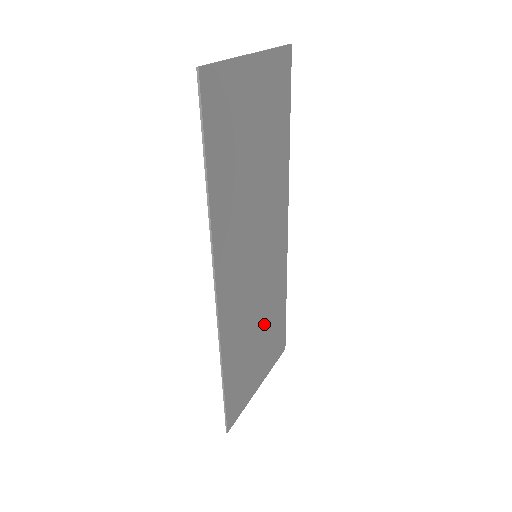
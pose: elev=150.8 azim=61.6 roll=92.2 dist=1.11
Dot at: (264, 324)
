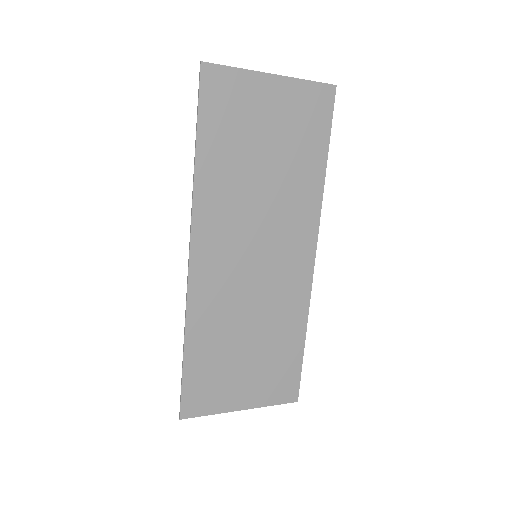
Dot at: (260, 340)
